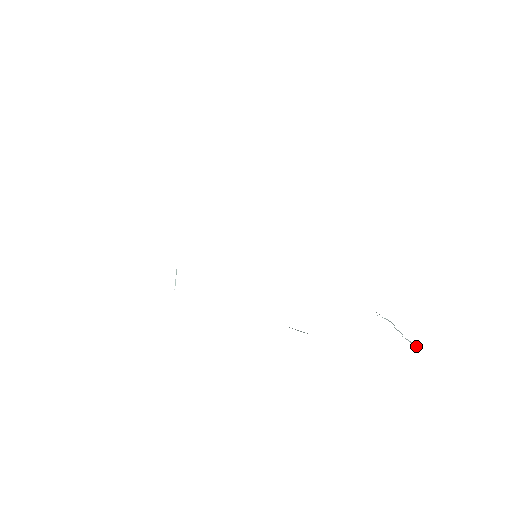
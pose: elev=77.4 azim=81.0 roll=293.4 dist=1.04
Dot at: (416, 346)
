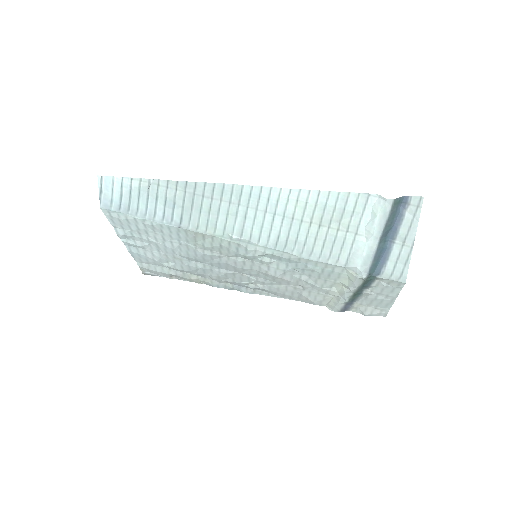
Dot at: (382, 200)
